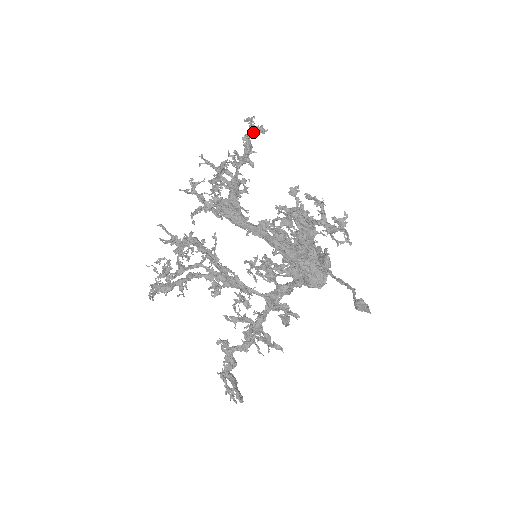
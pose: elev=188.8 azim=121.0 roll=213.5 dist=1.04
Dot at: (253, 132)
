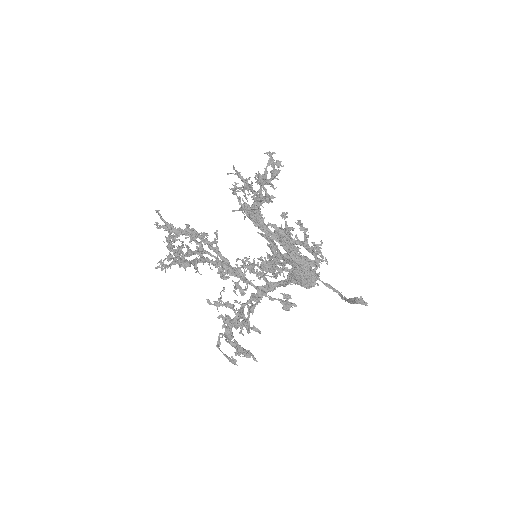
Dot at: (272, 163)
